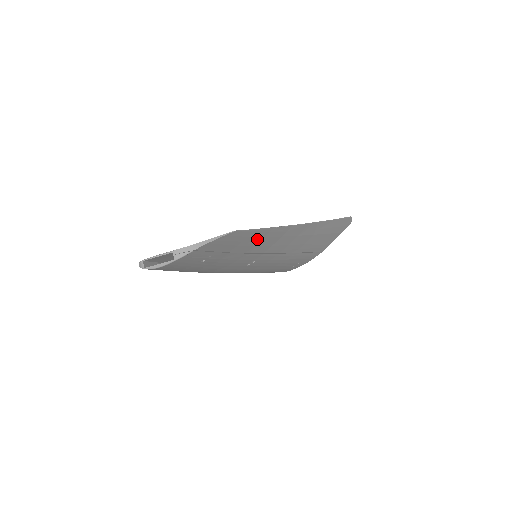
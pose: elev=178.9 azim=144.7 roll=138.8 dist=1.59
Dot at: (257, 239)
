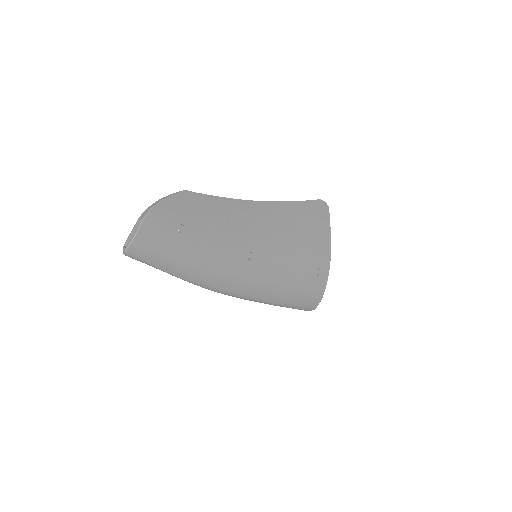
Dot at: (224, 212)
